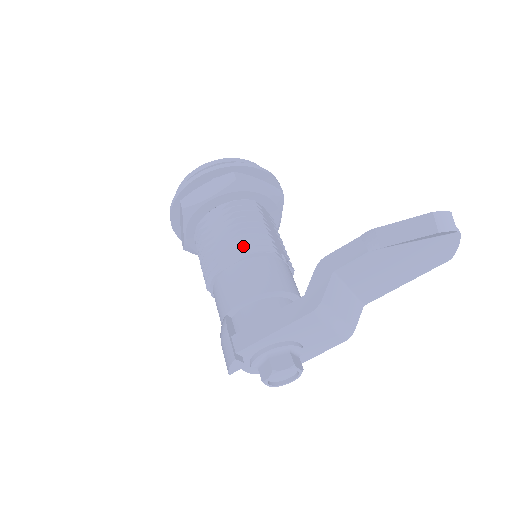
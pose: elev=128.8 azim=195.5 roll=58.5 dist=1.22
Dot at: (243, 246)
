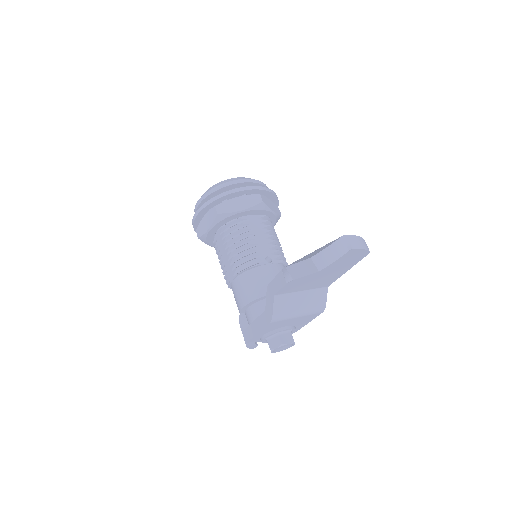
Dot at: (235, 265)
